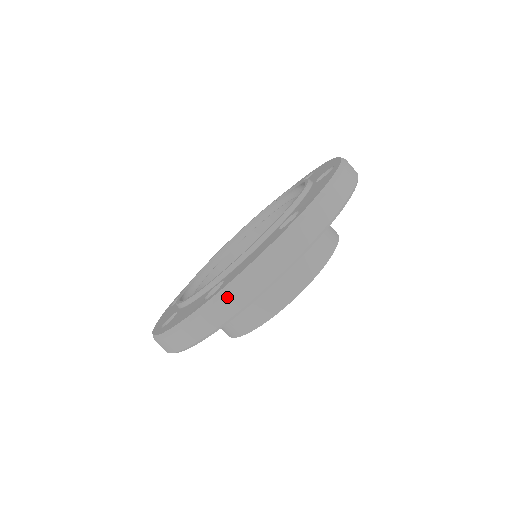
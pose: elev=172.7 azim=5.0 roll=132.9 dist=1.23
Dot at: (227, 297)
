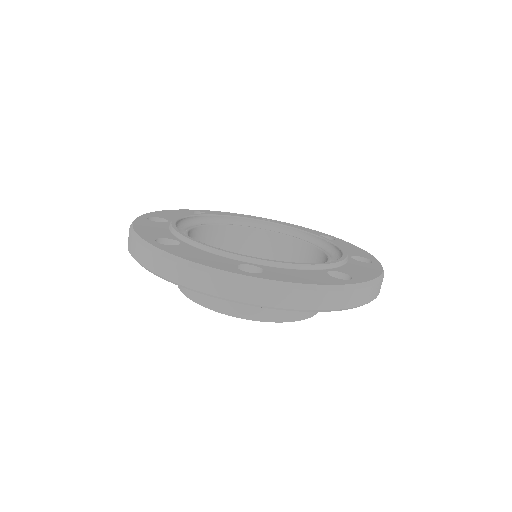
Dot at: (155, 256)
